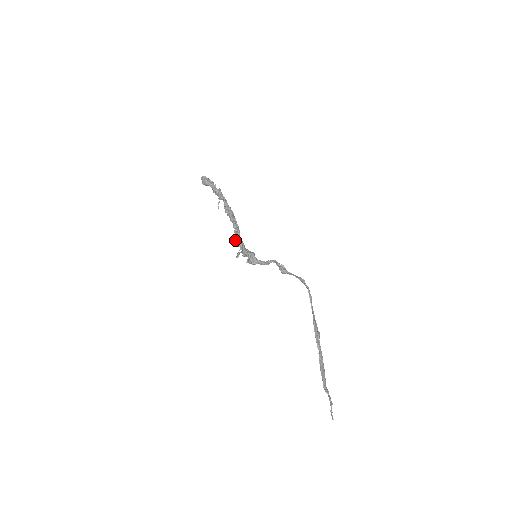
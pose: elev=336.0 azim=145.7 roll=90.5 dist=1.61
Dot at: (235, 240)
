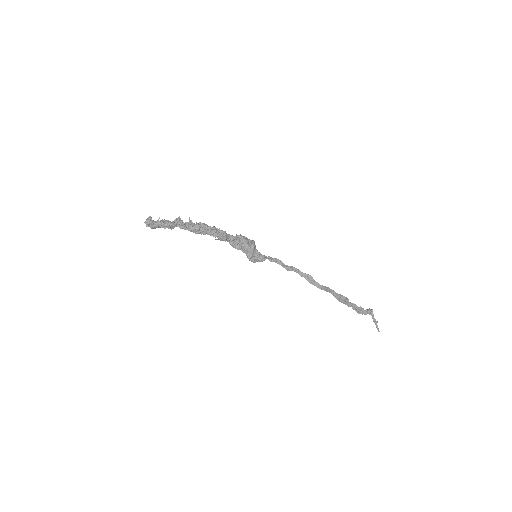
Dot at: (226, 240)
